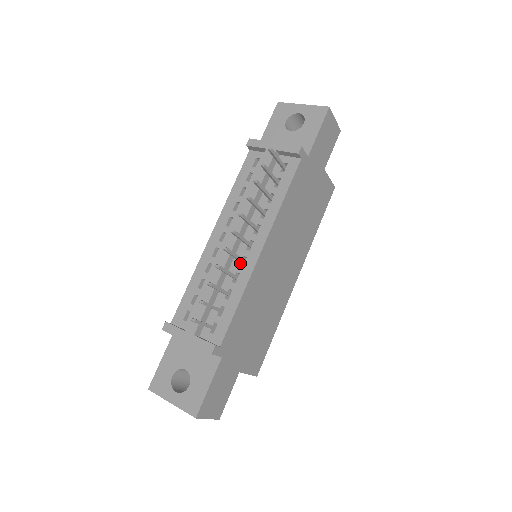
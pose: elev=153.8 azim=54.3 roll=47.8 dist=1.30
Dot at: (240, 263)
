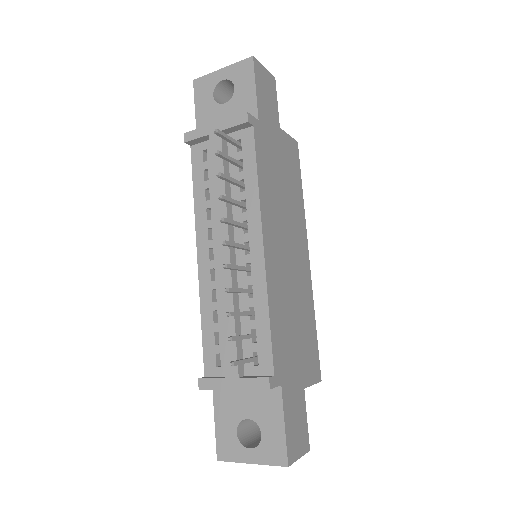
Dot at: (246, 273)
